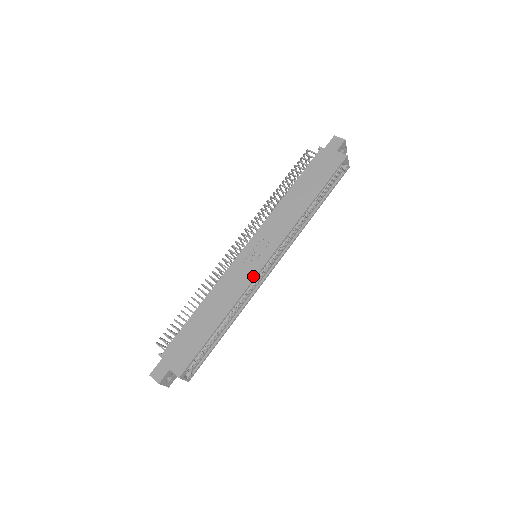
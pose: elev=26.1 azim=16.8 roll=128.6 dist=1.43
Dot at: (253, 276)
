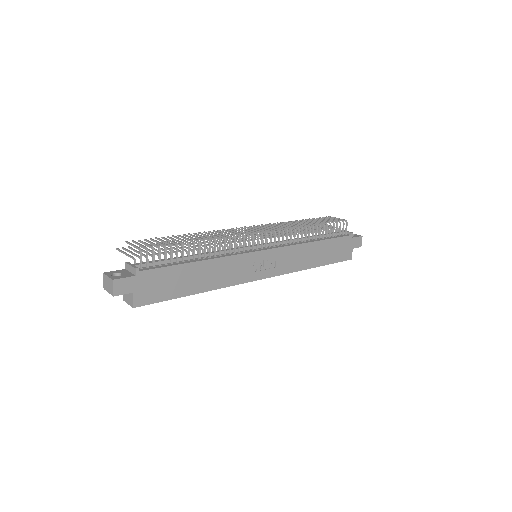
Dot at: (247, 280)
